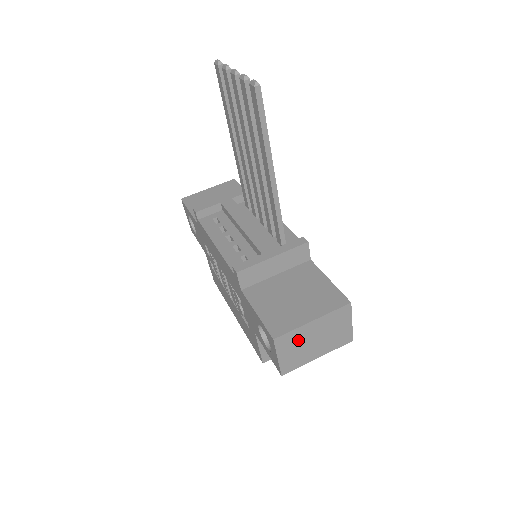
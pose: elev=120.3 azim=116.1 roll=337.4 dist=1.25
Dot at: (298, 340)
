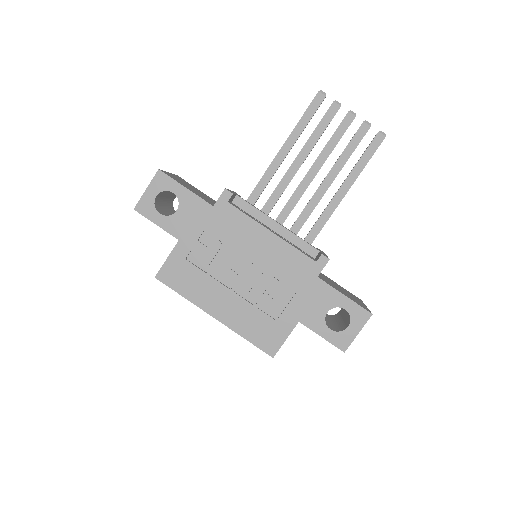
Dot at: occluded
